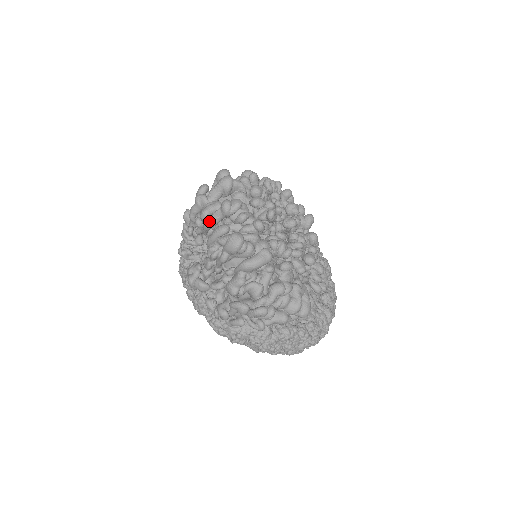
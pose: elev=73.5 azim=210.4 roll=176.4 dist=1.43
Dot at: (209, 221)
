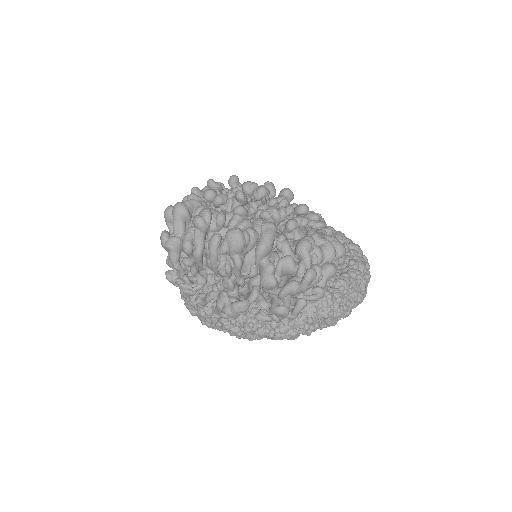
Dot at: (196, 249)
